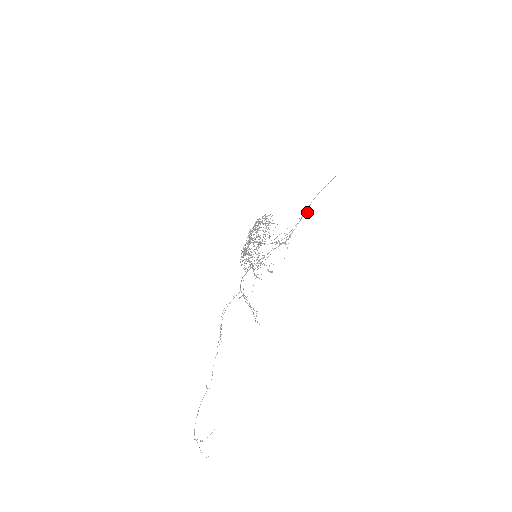
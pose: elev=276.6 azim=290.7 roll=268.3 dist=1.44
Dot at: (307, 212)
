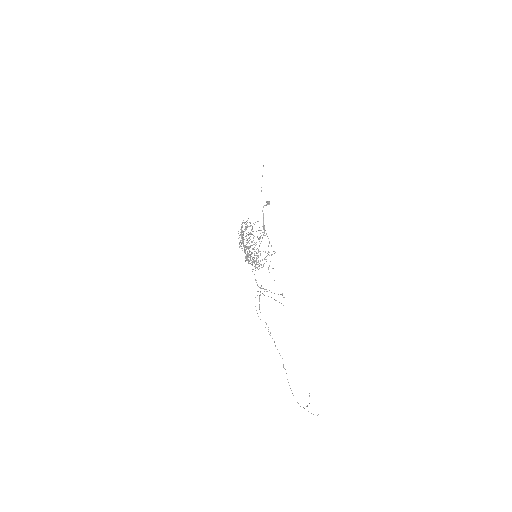
Dot at: occluded
